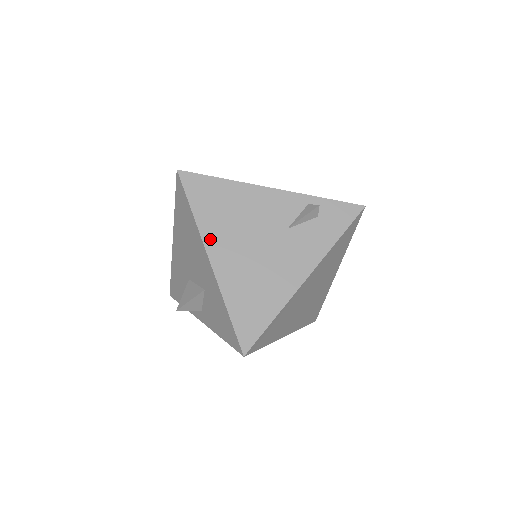
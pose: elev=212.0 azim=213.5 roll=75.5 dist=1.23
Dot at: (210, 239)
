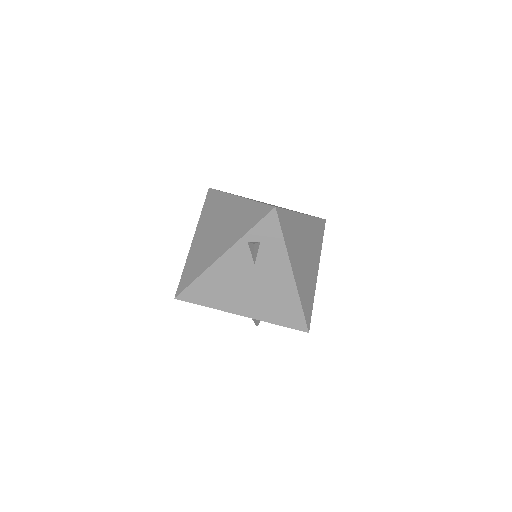
Dot at: (230, 308)
